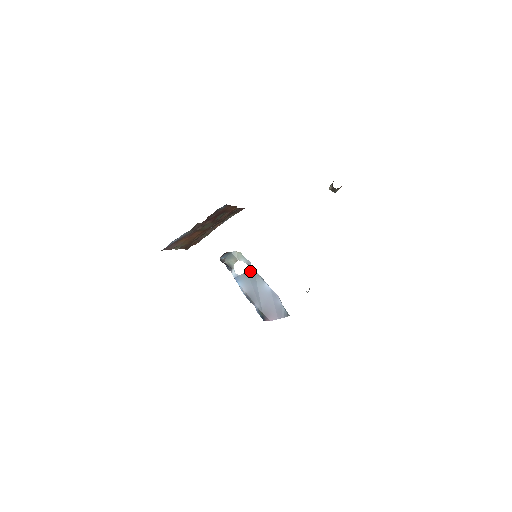
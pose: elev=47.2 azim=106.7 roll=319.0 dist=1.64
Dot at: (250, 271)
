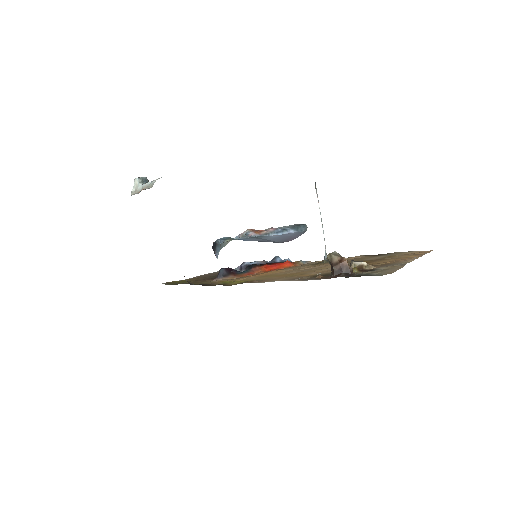
Dot at: occluded
